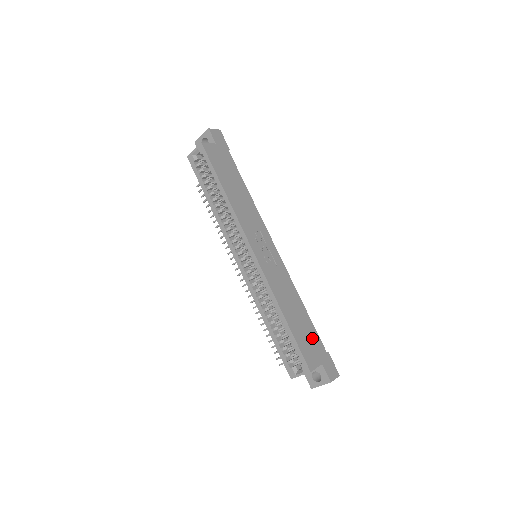
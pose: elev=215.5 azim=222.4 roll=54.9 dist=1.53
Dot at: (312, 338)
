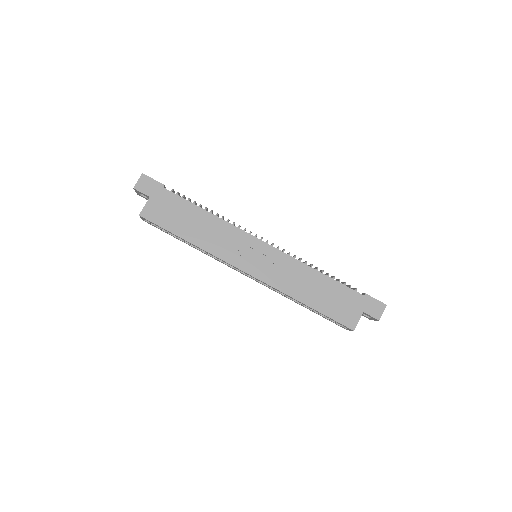
Dot at: (343, 297)
